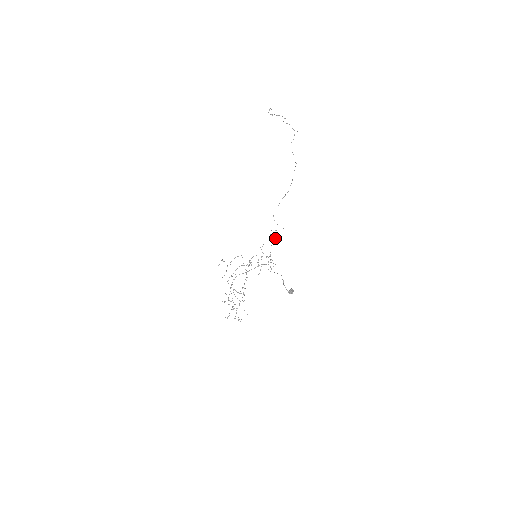
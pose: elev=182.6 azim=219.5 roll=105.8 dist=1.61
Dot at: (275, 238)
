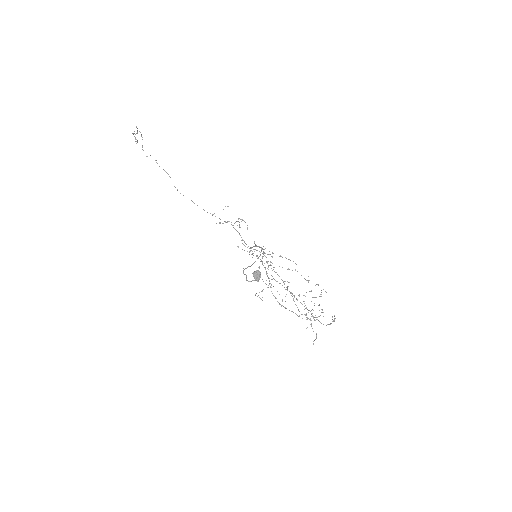
Dot at: occluded
